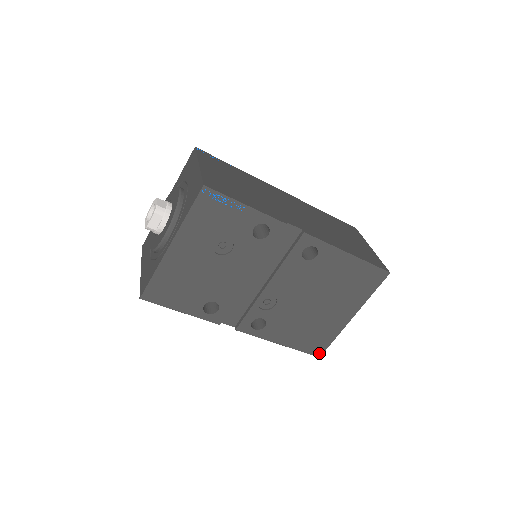
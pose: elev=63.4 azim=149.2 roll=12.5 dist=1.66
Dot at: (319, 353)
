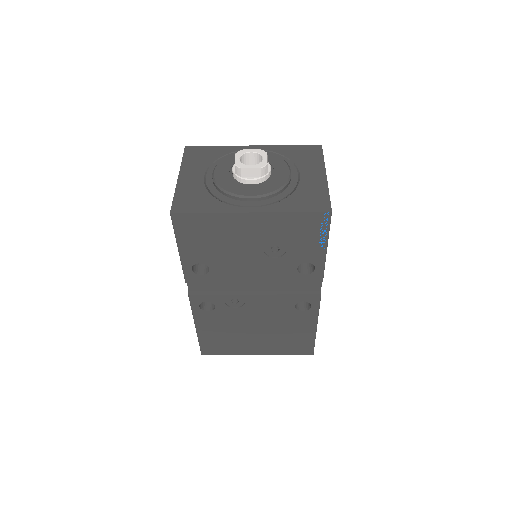
Dot at: (206, 353)
